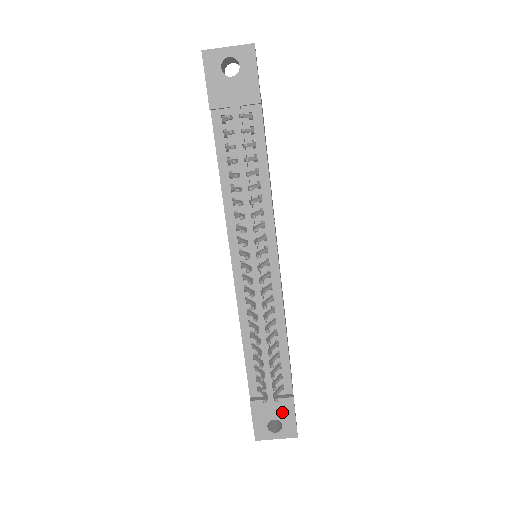
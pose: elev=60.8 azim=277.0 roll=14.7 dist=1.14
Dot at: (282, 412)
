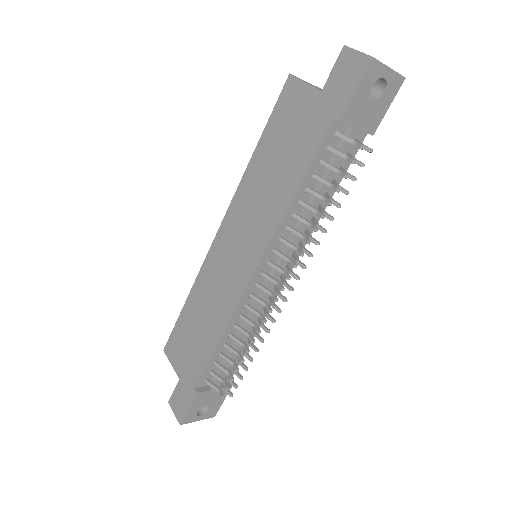
Dot at: (216, 399)
